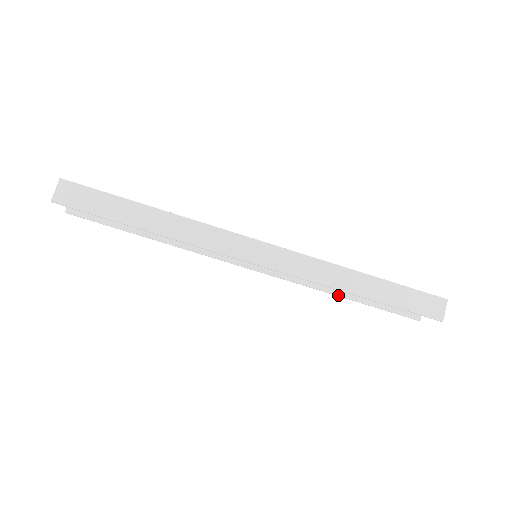
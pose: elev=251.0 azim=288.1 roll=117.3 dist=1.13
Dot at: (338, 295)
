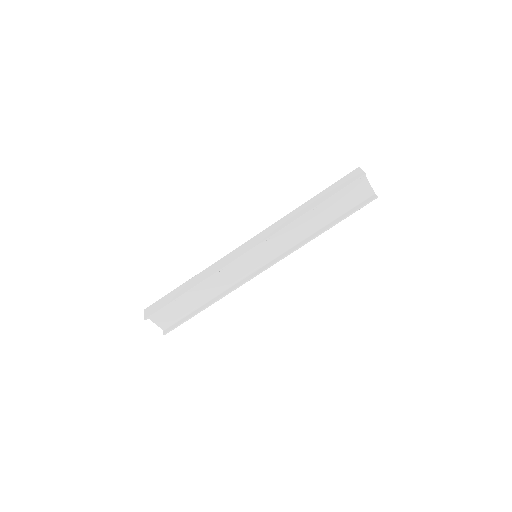
Dot at: (320, 233)
